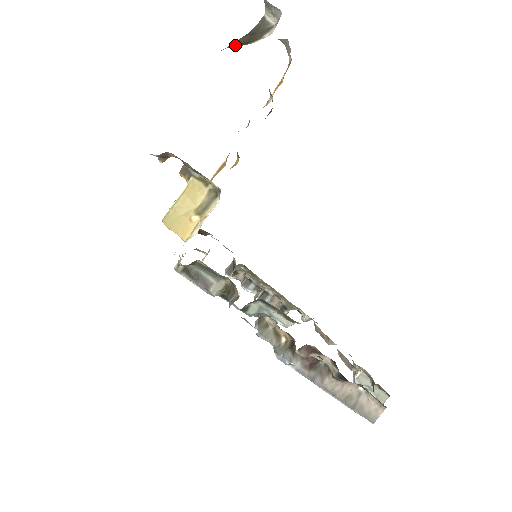
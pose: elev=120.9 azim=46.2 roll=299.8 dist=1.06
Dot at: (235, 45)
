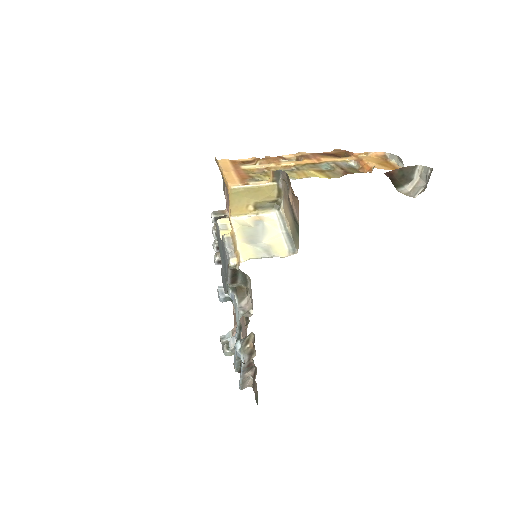
Dot at: (393, 178)
